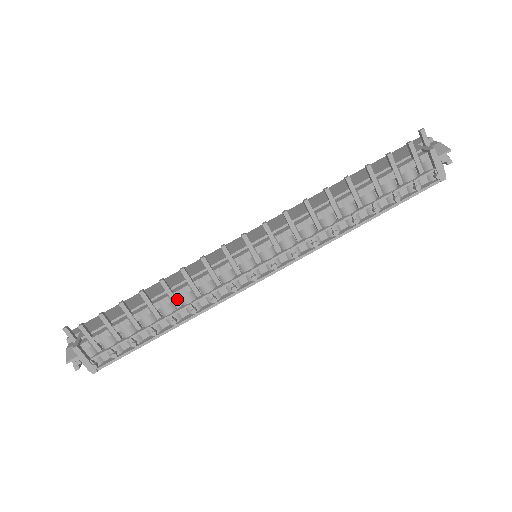
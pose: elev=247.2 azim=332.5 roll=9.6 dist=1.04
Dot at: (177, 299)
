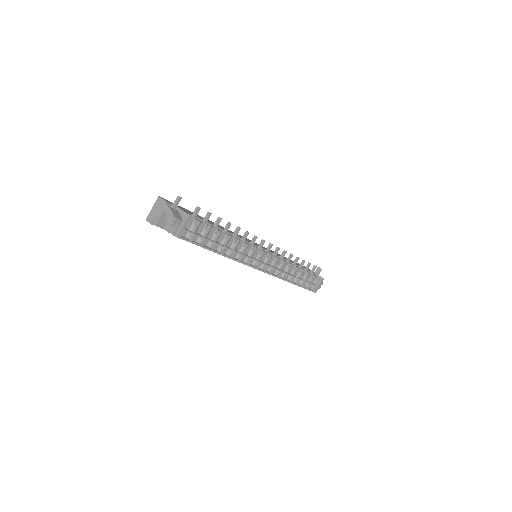
Dot at: (231, 242)
